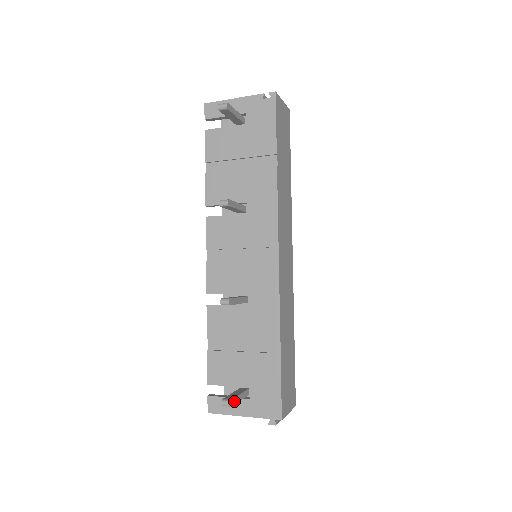
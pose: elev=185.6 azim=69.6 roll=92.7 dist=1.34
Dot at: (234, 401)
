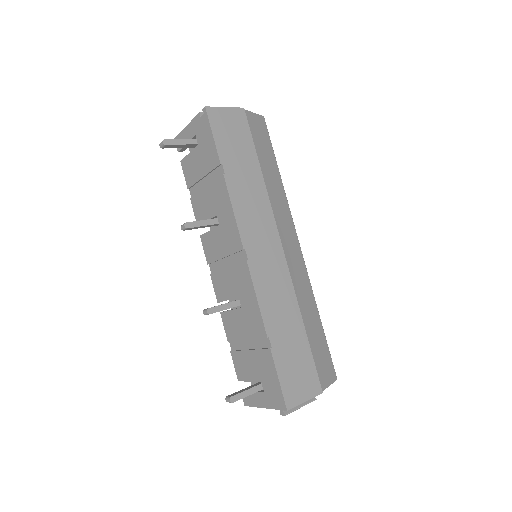
Dot at: (237, 397)
